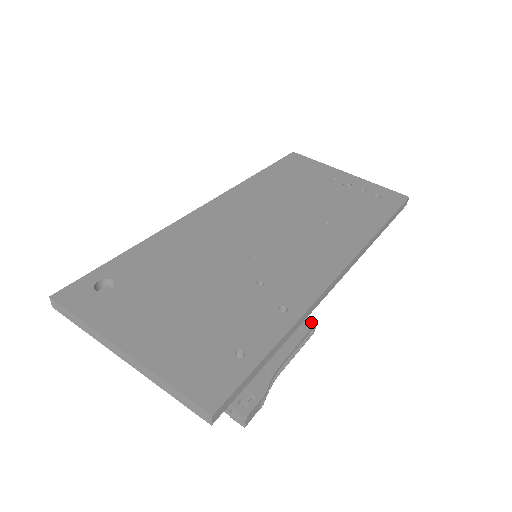
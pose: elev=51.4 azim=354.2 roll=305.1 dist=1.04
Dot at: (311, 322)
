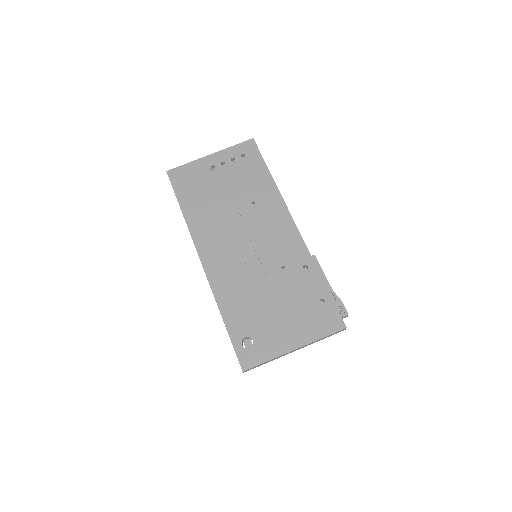
Dot at: (314, 258)
